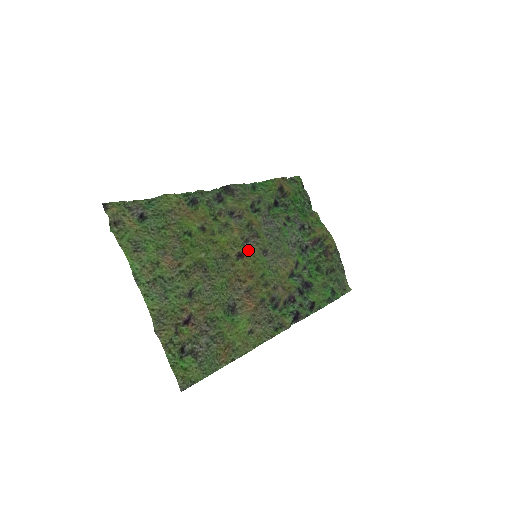
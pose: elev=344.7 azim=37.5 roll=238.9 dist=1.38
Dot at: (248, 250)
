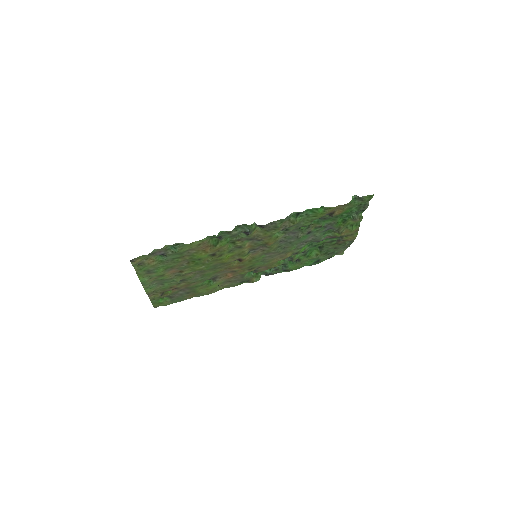
Dot at: (251, 255)
